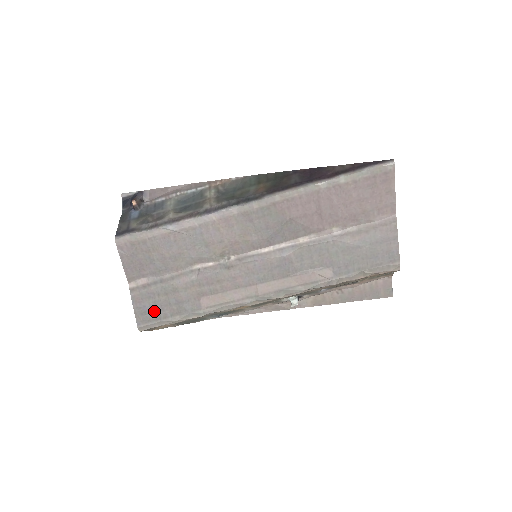
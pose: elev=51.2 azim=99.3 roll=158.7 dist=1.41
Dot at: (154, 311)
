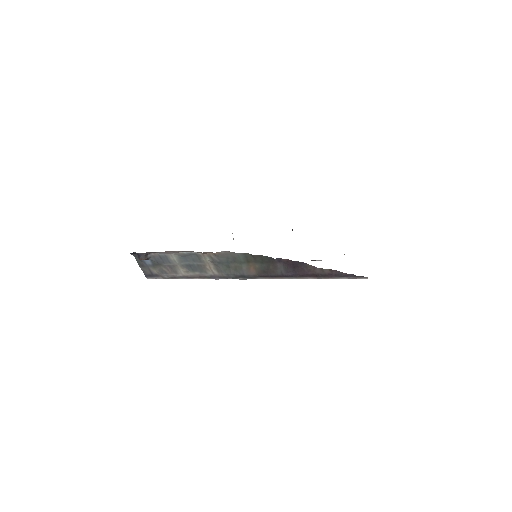
Dot at: occluded
